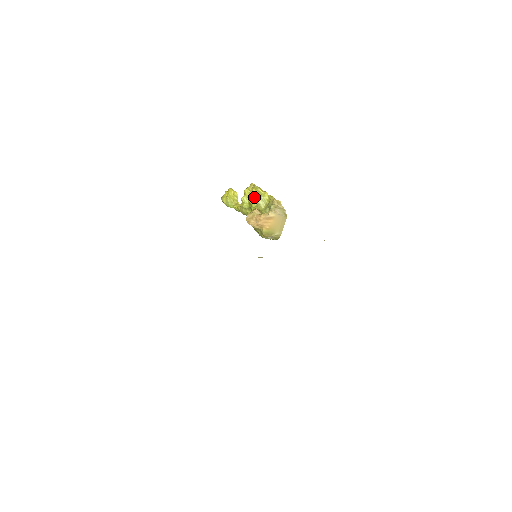
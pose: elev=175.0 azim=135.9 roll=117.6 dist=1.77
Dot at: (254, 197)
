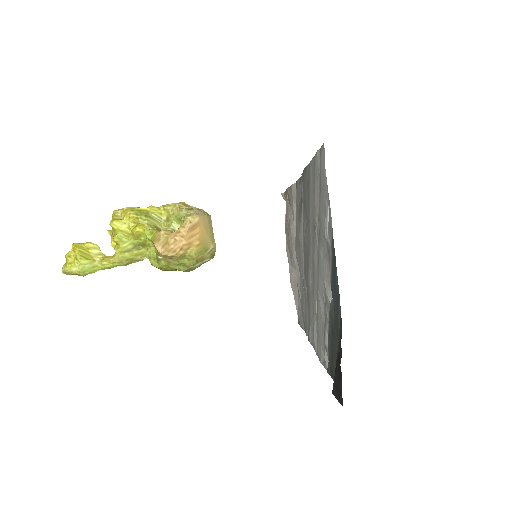
Dot at: (140, 220)
